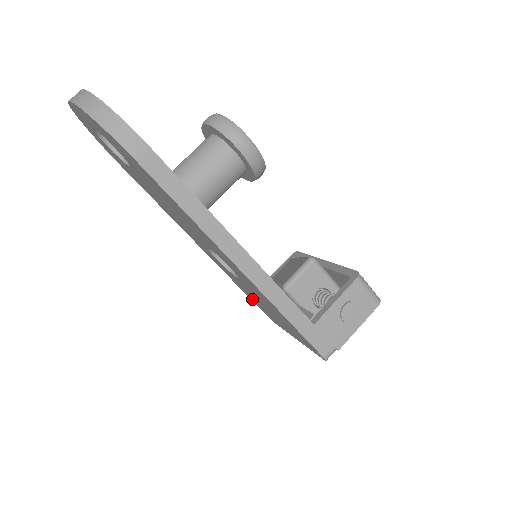
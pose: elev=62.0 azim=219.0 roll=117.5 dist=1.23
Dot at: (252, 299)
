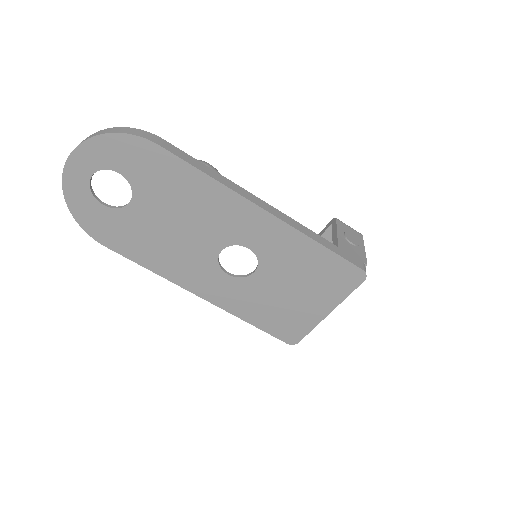
Dot at: (269, 322)
